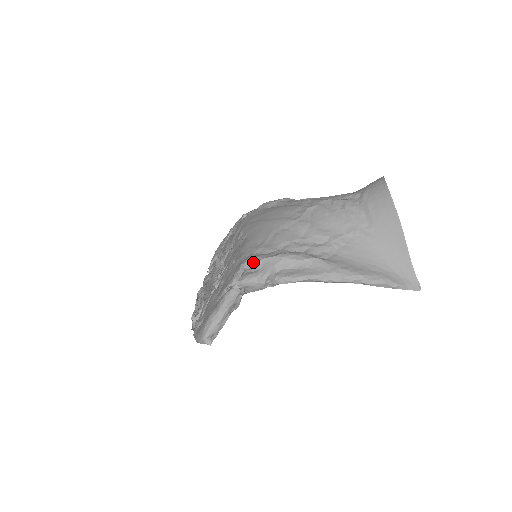
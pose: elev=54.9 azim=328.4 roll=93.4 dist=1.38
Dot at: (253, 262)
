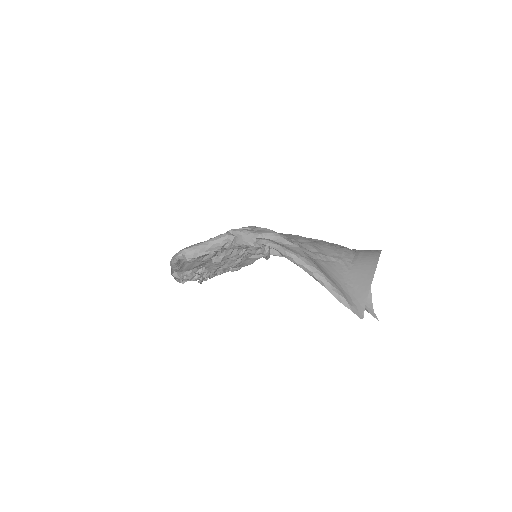
Dot at: (254, 227)
